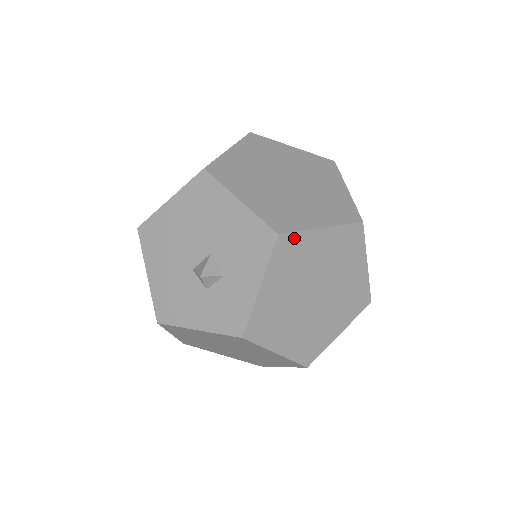
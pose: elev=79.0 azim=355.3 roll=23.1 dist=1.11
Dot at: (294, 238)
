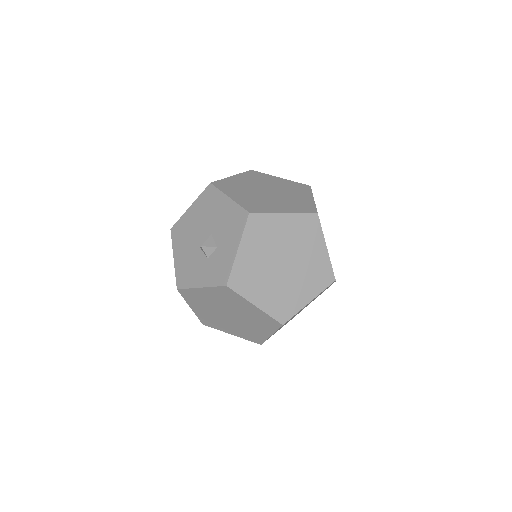
Dot at: (262, 217)
